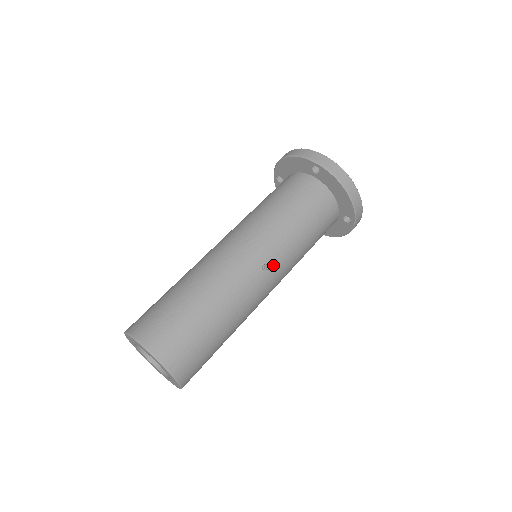
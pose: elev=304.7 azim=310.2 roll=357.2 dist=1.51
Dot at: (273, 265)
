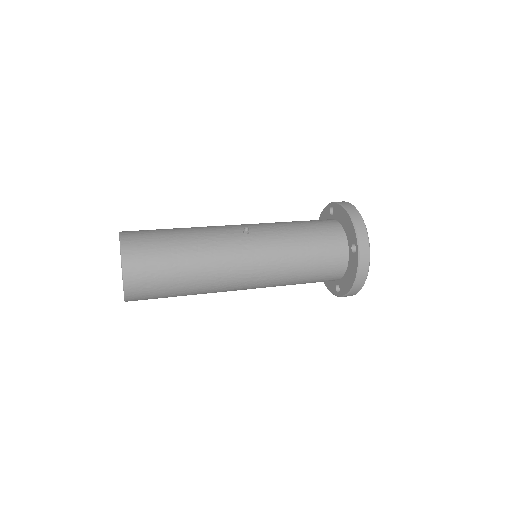
Dot at: (255, 236)
